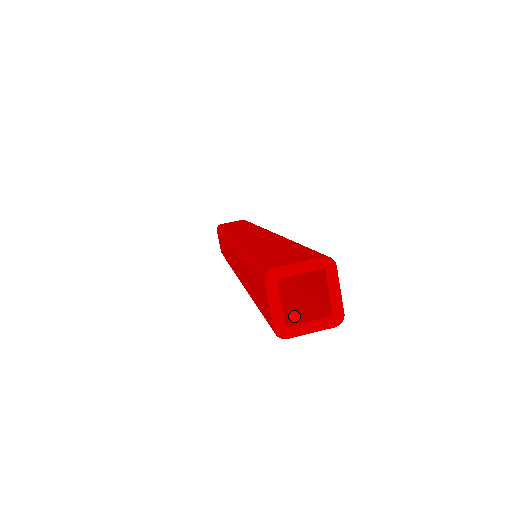
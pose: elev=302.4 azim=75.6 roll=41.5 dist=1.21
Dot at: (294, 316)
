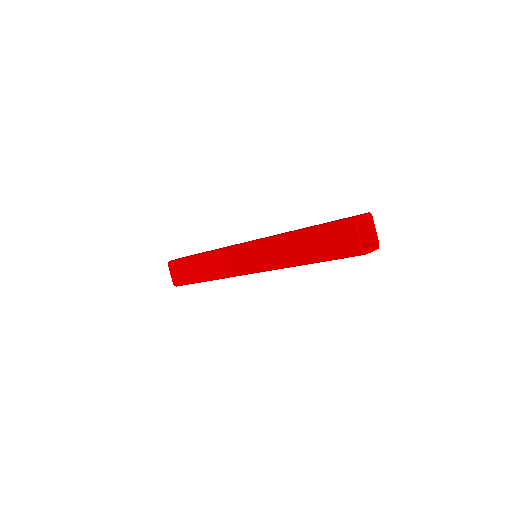
Dot at: occluded
